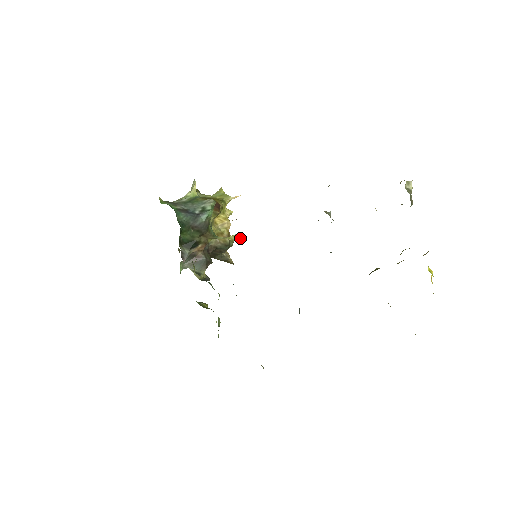
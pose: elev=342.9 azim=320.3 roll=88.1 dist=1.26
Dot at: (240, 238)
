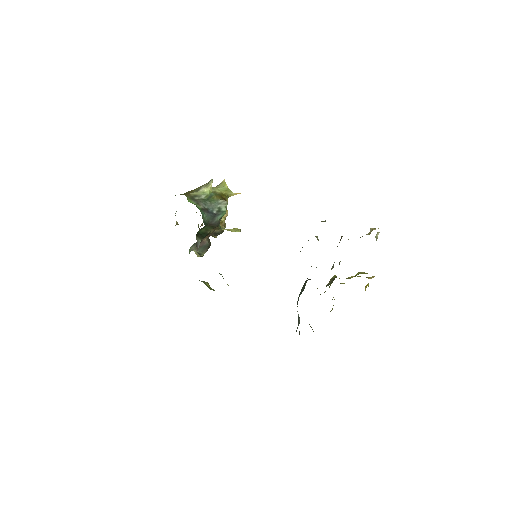
Dot at: (237, 231)
